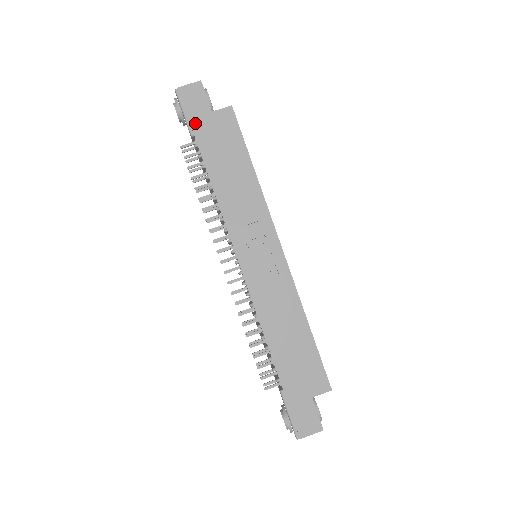
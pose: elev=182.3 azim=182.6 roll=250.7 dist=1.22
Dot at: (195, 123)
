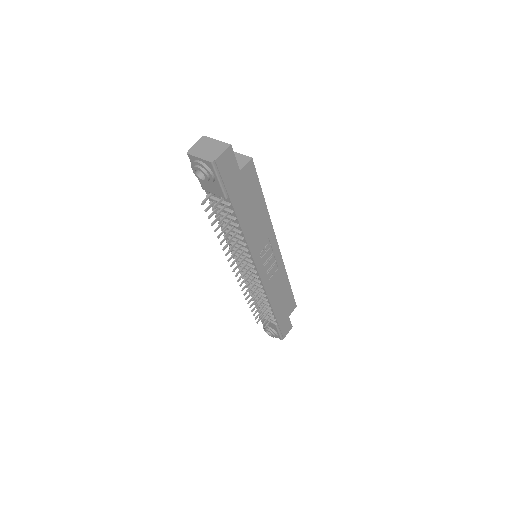
Dot at: (229, 187)
